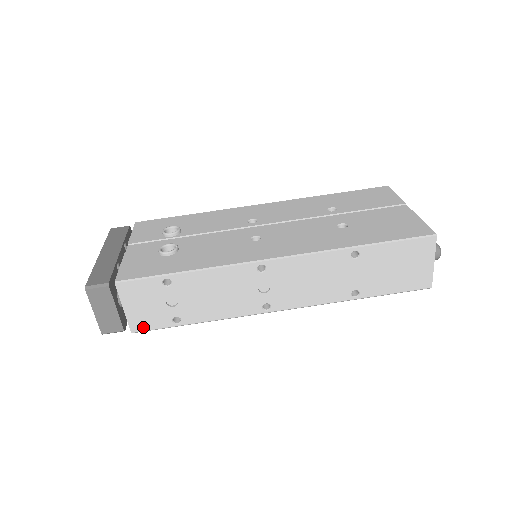
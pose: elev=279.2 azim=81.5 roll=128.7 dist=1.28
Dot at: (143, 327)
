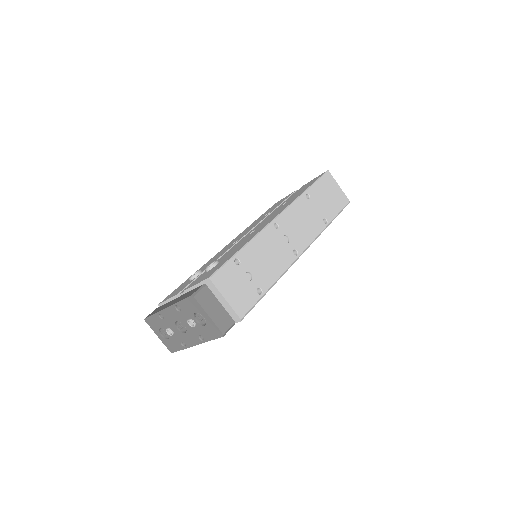
Dot at: (245, 309)
